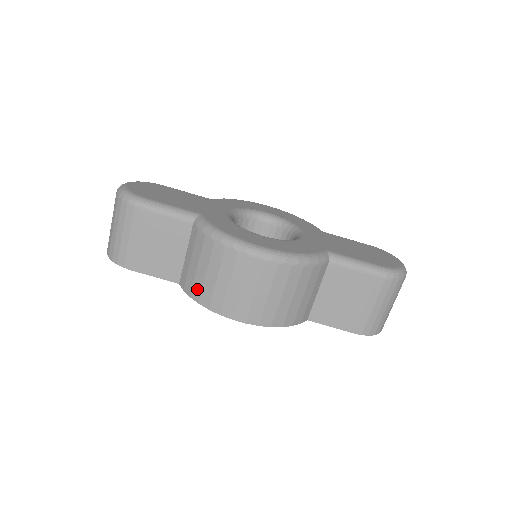
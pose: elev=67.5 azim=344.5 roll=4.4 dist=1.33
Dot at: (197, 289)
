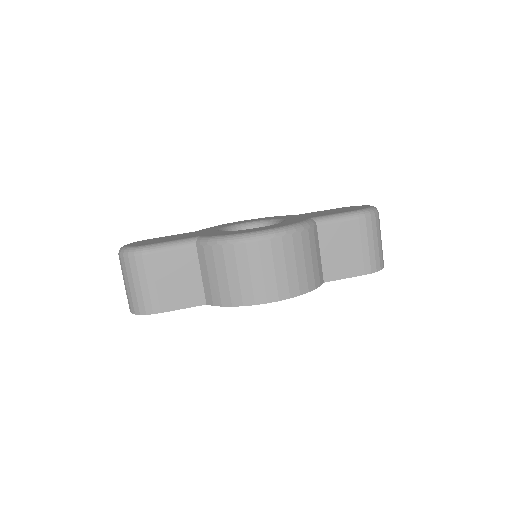
Dot at: (225, 295)
